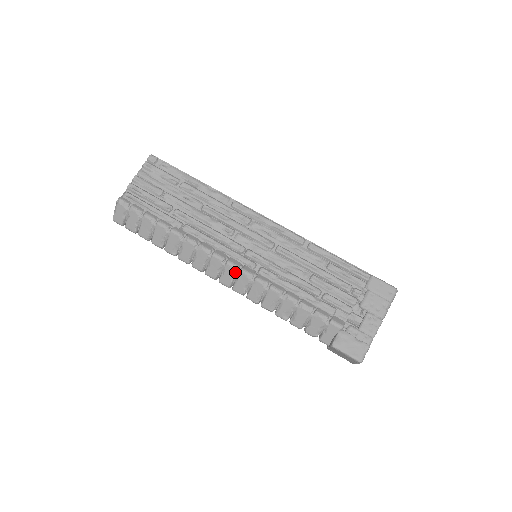
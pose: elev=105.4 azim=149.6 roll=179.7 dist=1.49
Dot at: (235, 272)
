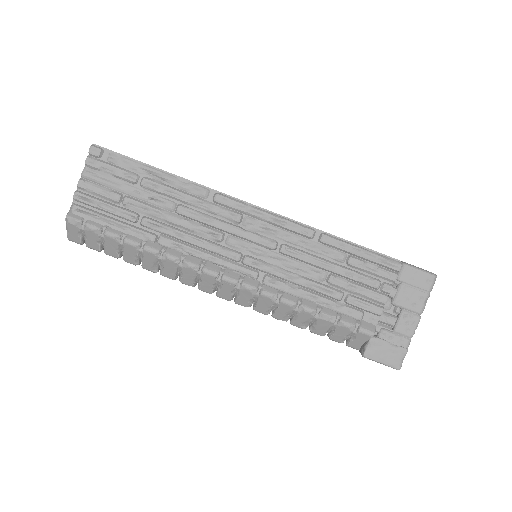
Dot at: (234, 287)
